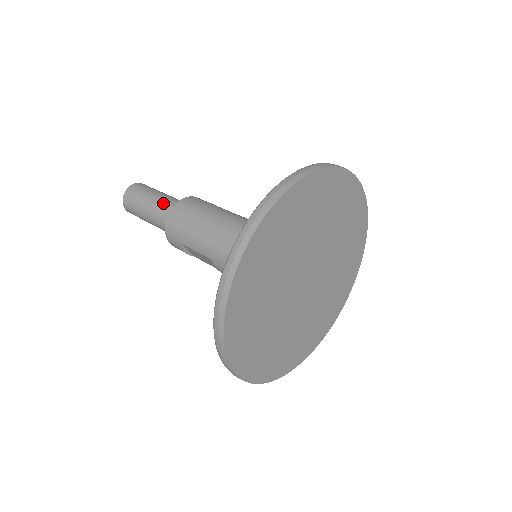
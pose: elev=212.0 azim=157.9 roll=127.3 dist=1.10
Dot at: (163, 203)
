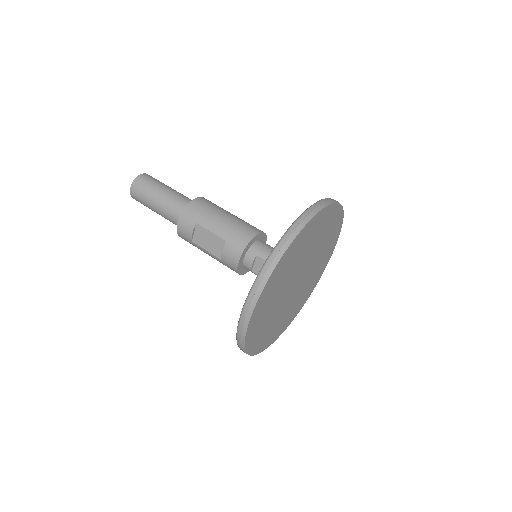
Dot at: (181, 194)
